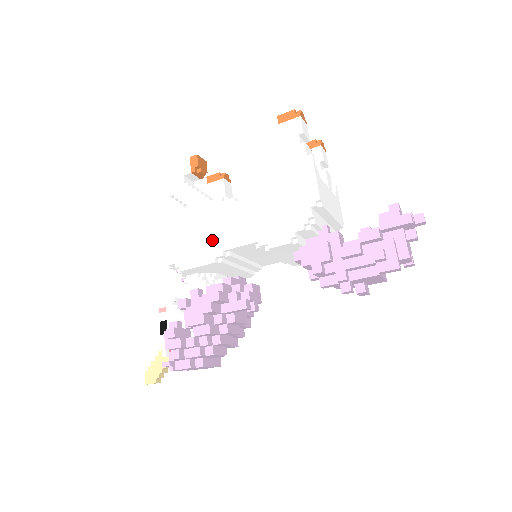
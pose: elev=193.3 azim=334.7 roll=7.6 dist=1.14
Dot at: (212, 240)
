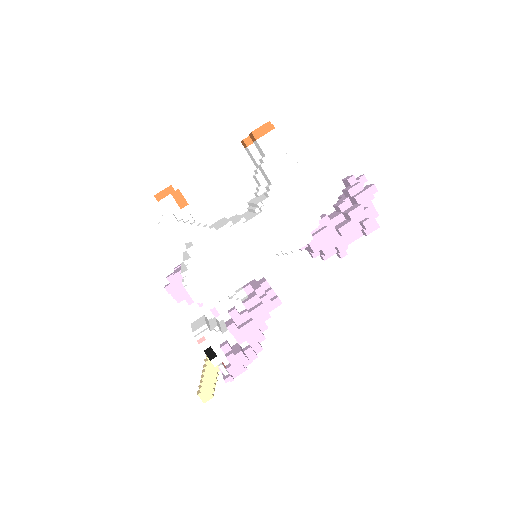
Dot at: (237, 265)
